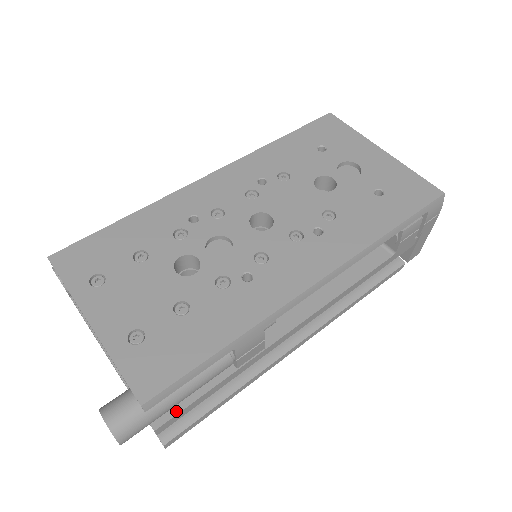
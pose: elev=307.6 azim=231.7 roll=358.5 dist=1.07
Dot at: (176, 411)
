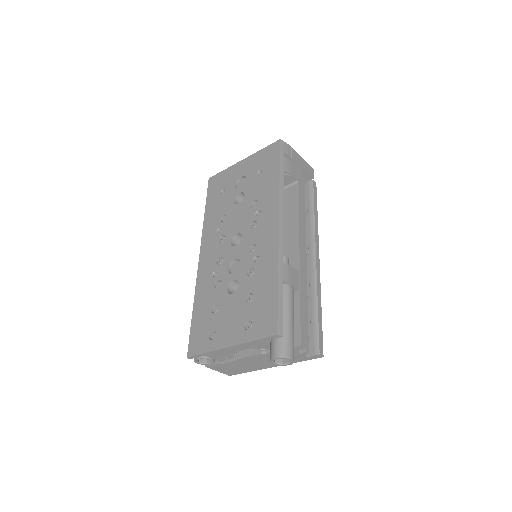
Dot at: (299, 330)
